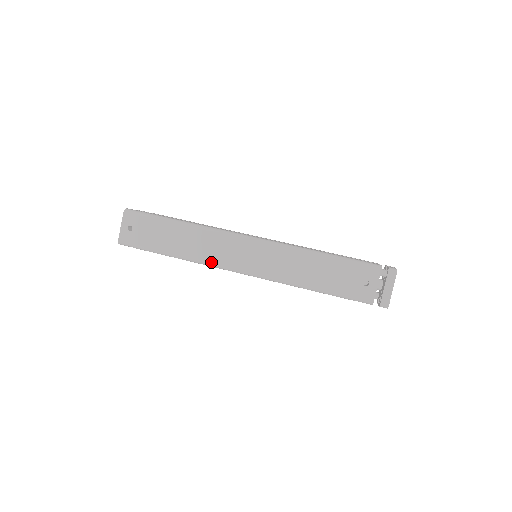
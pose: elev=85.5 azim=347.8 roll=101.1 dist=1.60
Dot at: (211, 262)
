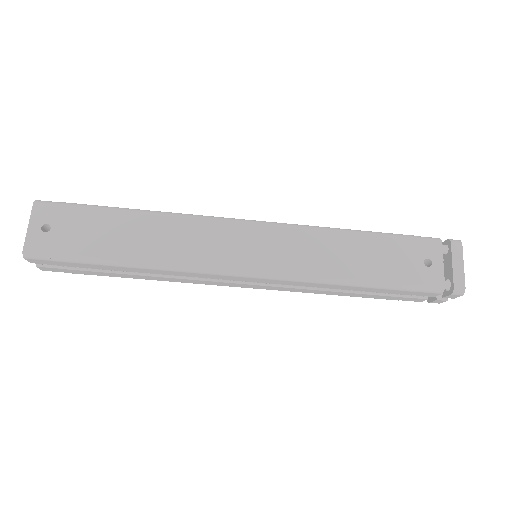
Dot at: (194, 264)
